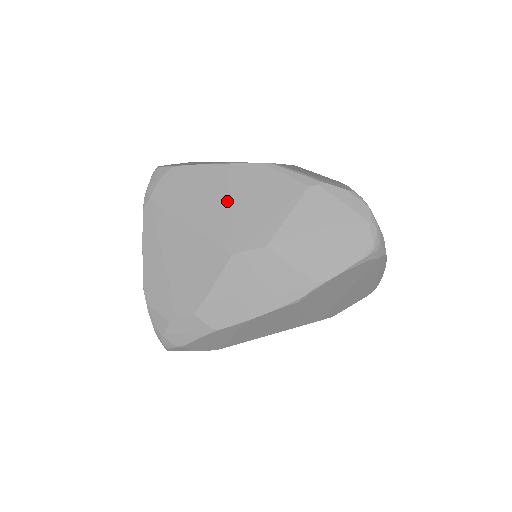
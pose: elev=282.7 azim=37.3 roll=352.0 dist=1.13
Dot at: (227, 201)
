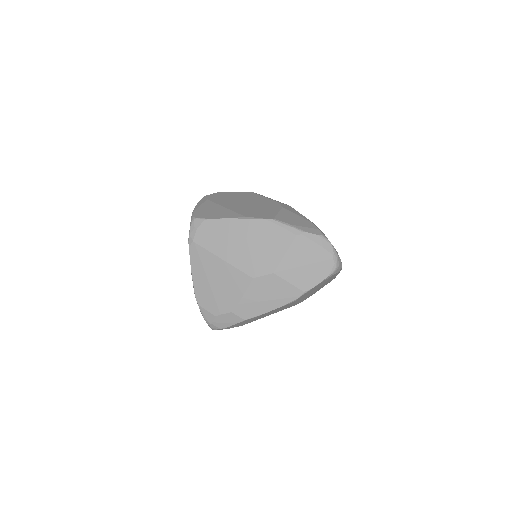
Dot at: (246, 244)
